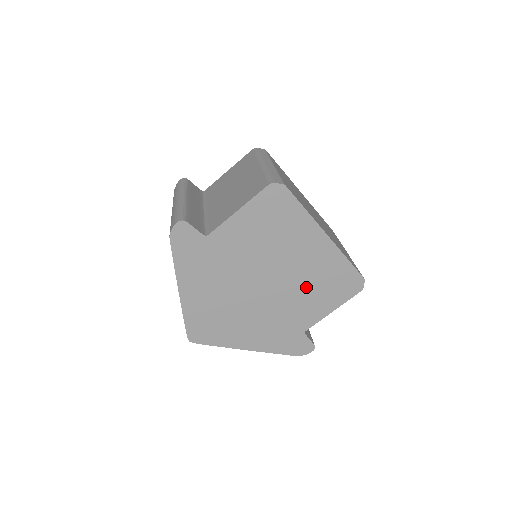
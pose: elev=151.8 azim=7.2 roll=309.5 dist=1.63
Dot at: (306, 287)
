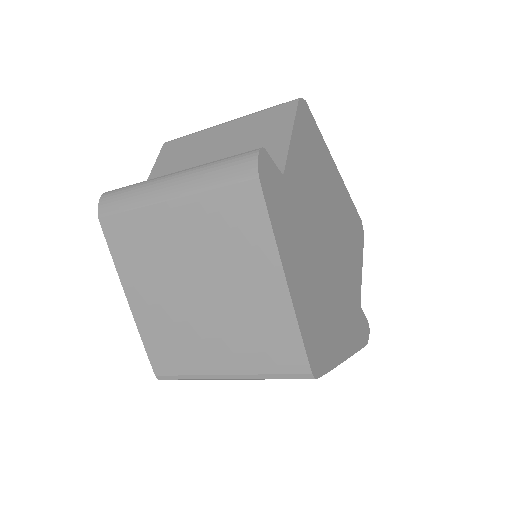
Dot at: (346, 240)
